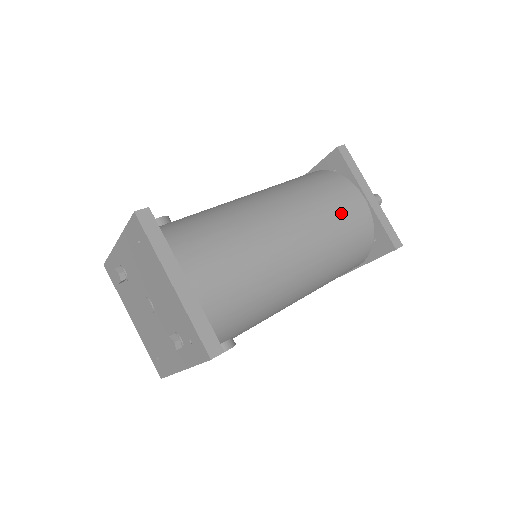
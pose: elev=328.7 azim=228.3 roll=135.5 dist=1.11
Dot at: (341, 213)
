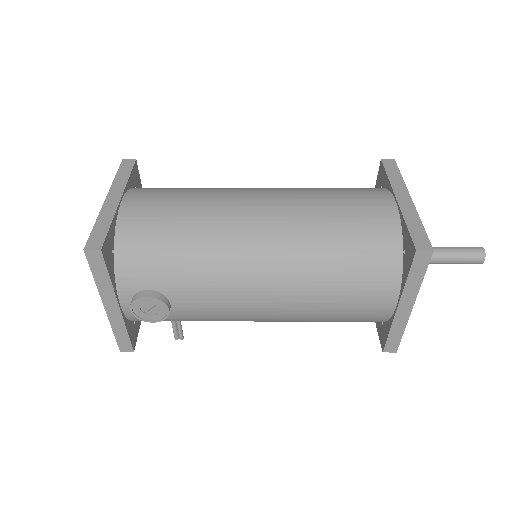
Dot at: (345, 204)
